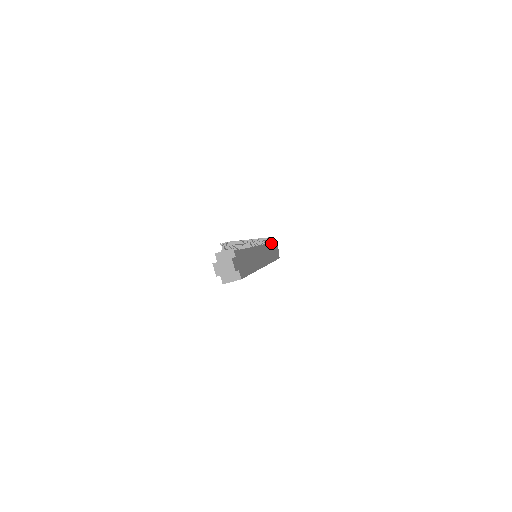
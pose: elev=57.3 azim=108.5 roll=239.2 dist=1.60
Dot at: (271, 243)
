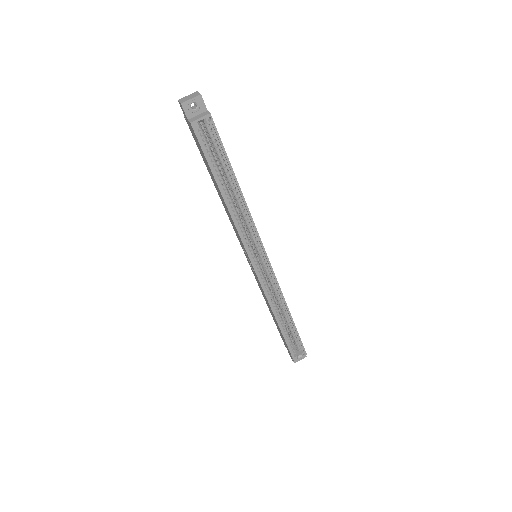
Dot at: occluded
